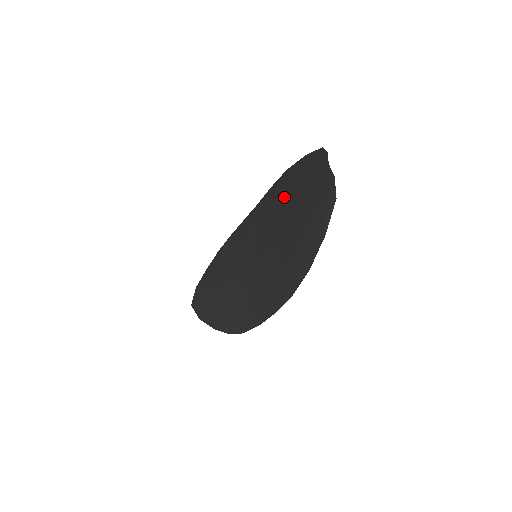
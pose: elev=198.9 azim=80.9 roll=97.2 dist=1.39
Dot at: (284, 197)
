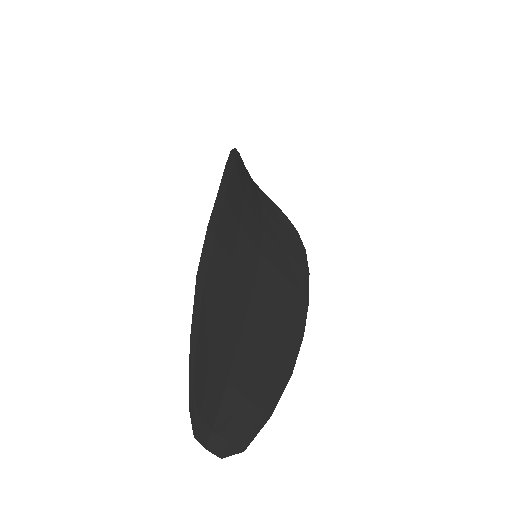
Dot at: (219, 303)
